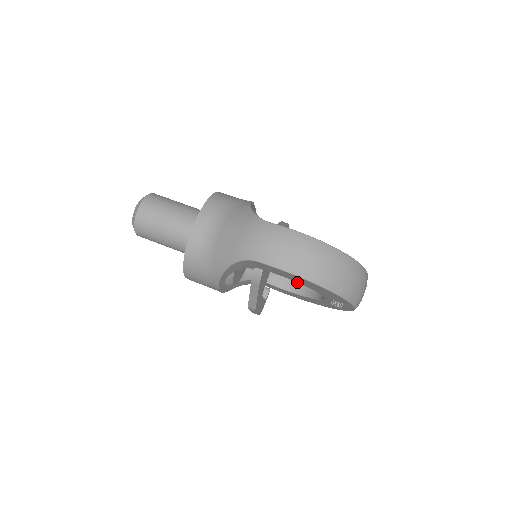
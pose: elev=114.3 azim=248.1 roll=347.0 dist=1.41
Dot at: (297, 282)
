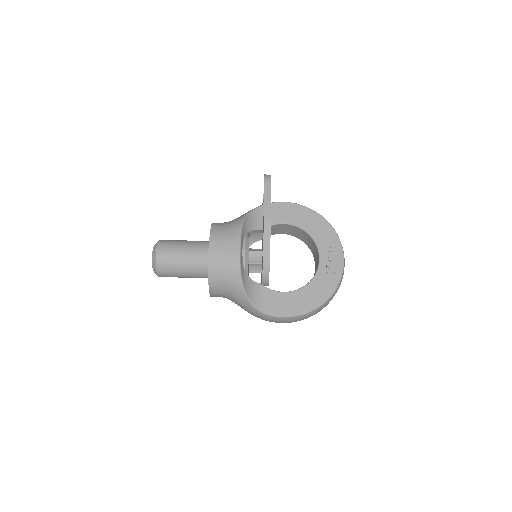
Dot at: occluded
